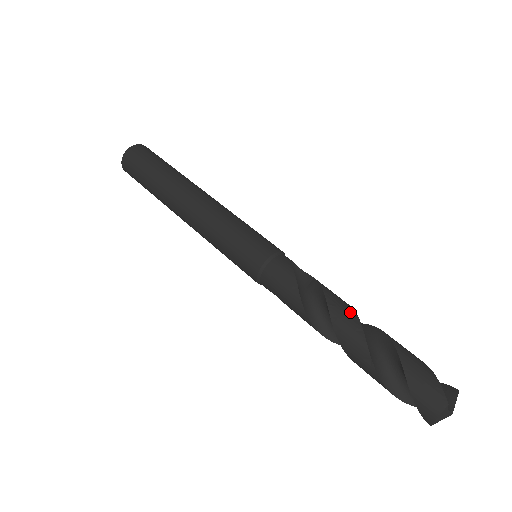
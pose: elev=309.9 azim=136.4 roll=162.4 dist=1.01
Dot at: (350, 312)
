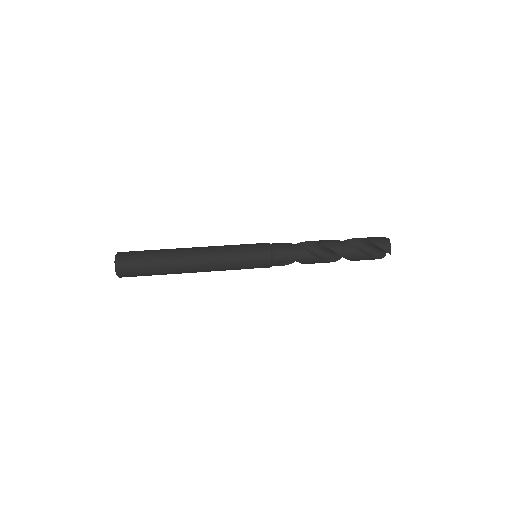
Dot at: (325, 240)
